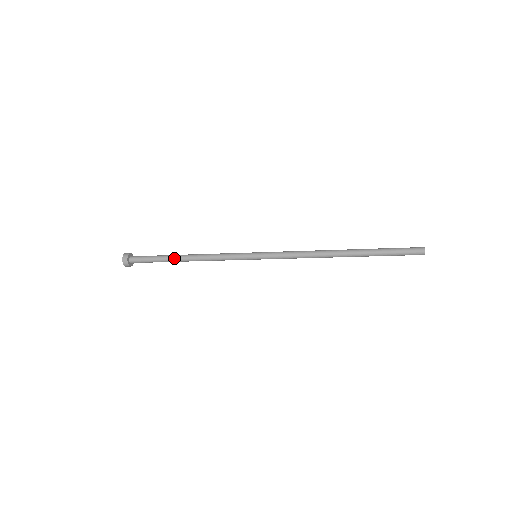
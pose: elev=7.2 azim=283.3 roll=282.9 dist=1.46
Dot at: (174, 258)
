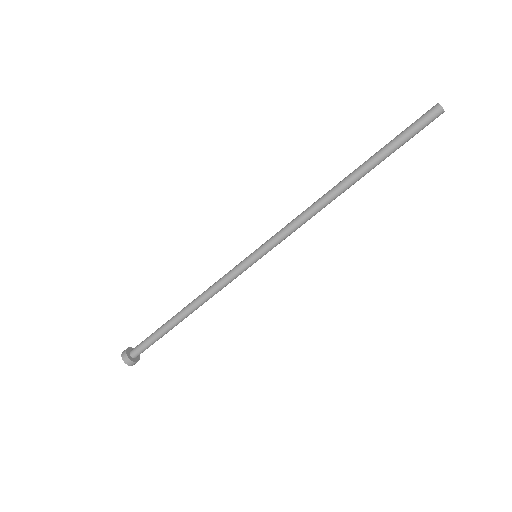
Dot at: (172, 317)
